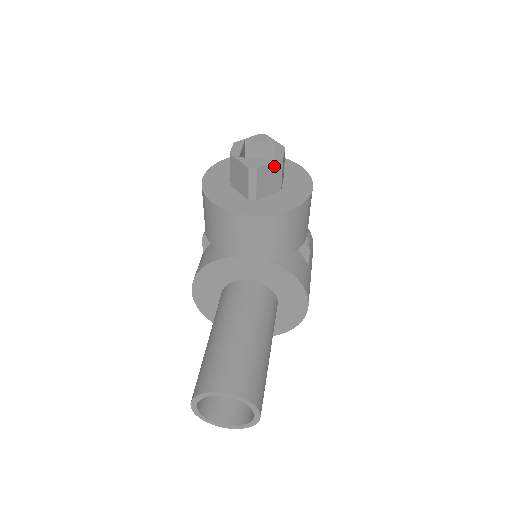
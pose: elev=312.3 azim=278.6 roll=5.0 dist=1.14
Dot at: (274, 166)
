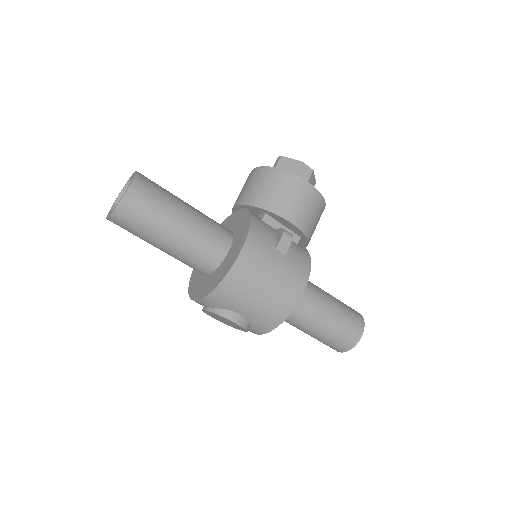
Dot at: (294, 163)
